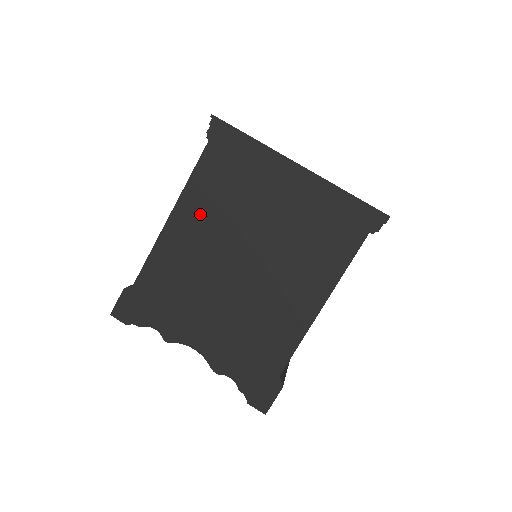
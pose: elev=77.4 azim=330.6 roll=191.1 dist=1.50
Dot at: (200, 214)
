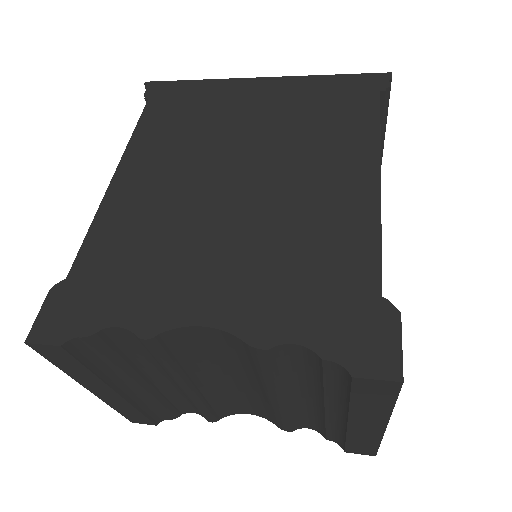
Dot at: (157, 157)
